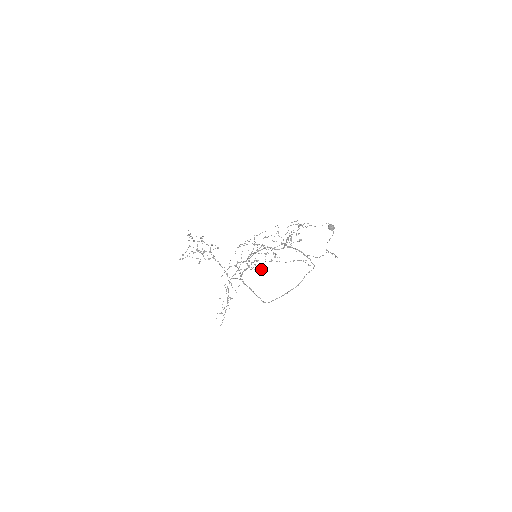
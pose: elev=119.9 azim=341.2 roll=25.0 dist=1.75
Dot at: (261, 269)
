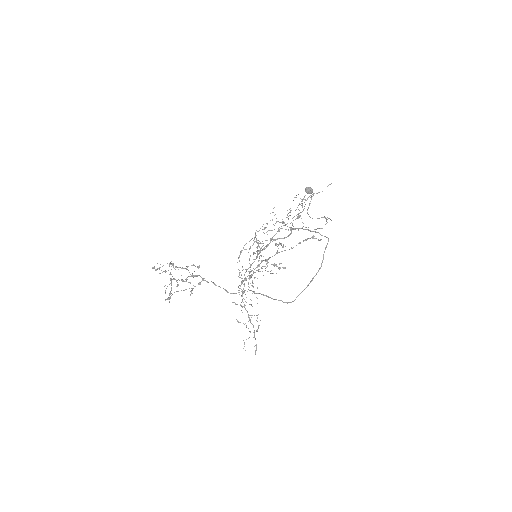
Dot at: (279, 268)
